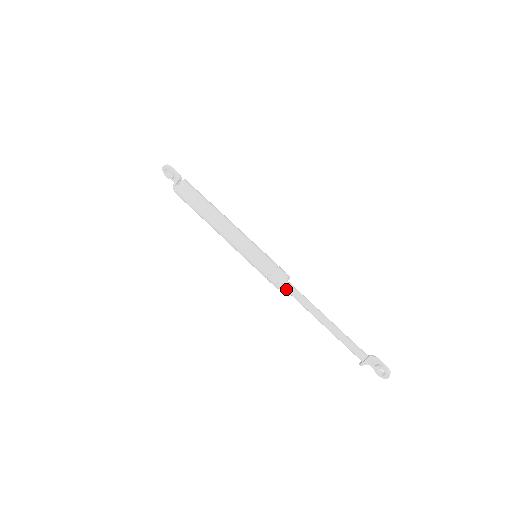
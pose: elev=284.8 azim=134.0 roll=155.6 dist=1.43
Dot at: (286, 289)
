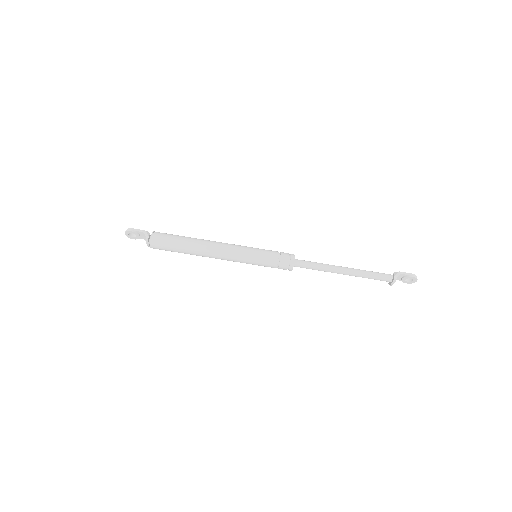
Dot at: occluded
